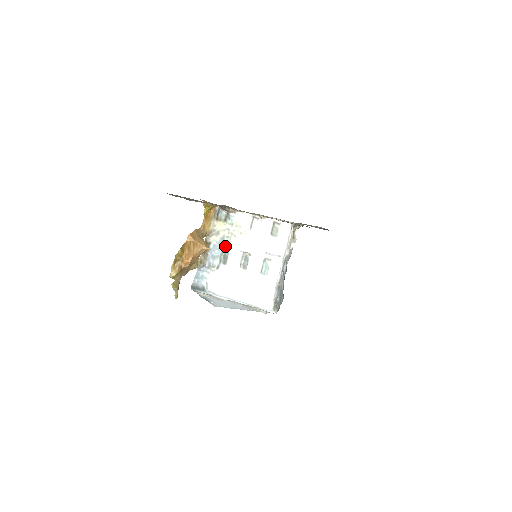
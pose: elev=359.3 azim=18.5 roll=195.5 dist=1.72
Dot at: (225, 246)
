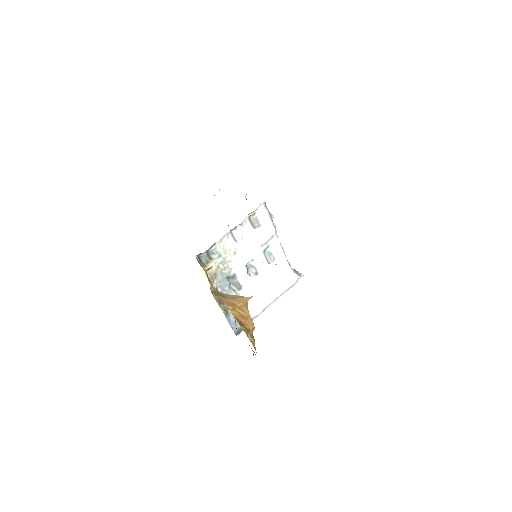
Dot at: (230, 277)
